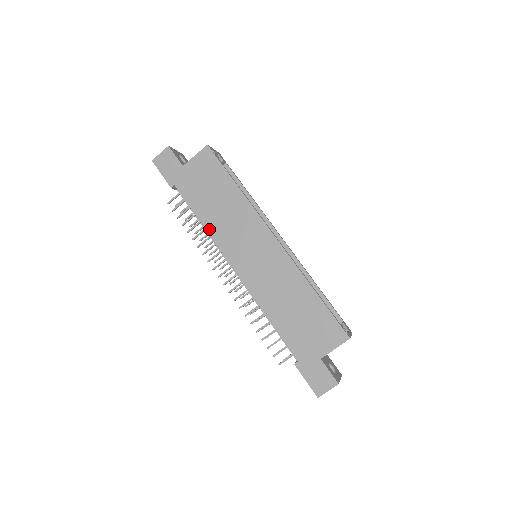
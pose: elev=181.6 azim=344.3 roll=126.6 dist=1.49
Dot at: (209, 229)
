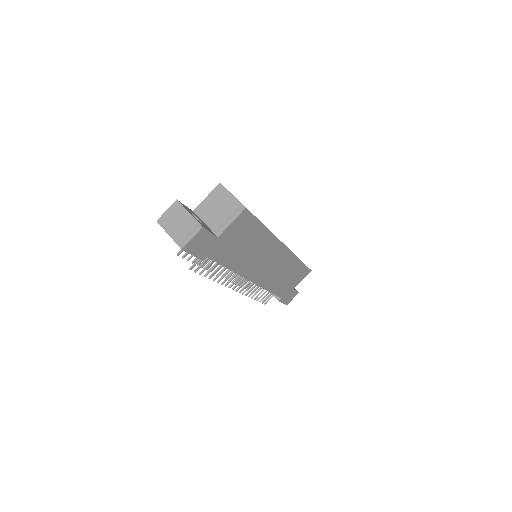
Dot at: (237, 270)
